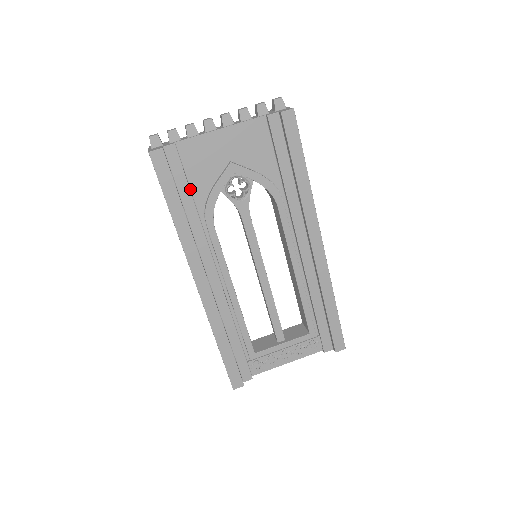
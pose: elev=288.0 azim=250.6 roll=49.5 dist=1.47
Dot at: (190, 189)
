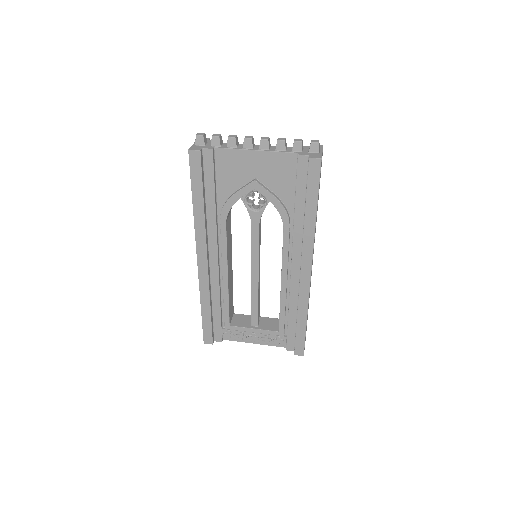
Dot at: (216, 187)
